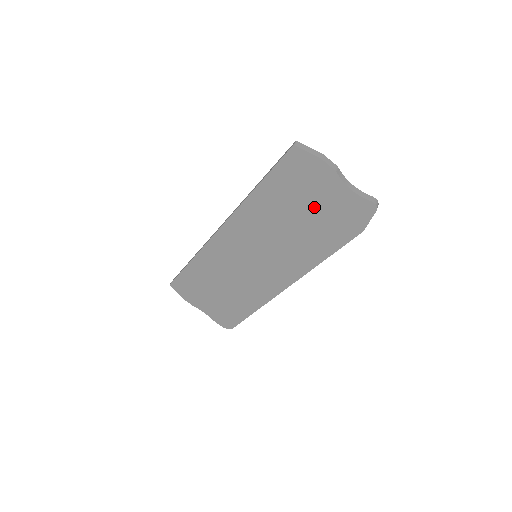
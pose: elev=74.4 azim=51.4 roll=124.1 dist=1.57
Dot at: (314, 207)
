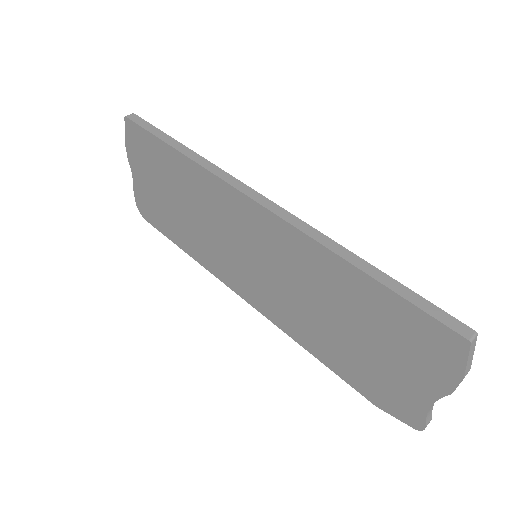
Dot at: (377, 353)
